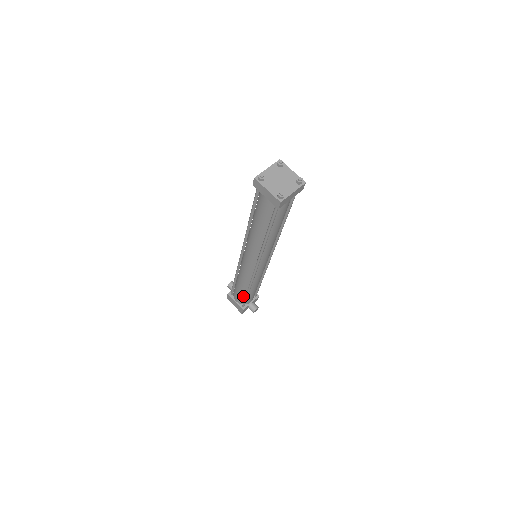
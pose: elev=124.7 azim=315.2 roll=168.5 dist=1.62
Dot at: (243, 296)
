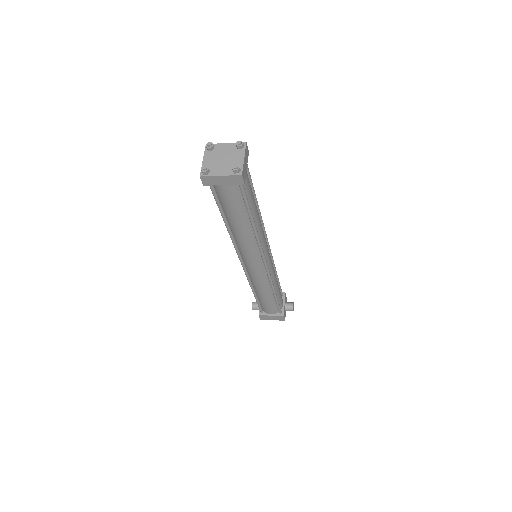
Dot at: (273, 303)
